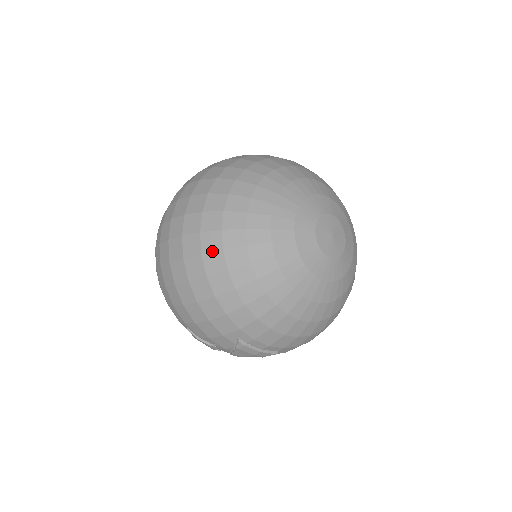
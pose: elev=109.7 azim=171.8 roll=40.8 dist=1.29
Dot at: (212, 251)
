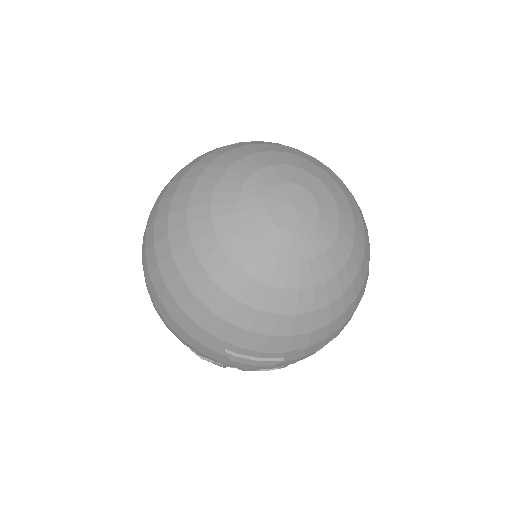
Dot at: (164, 259)
